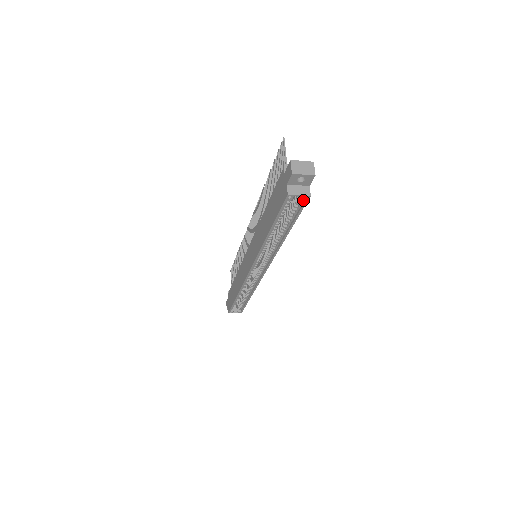
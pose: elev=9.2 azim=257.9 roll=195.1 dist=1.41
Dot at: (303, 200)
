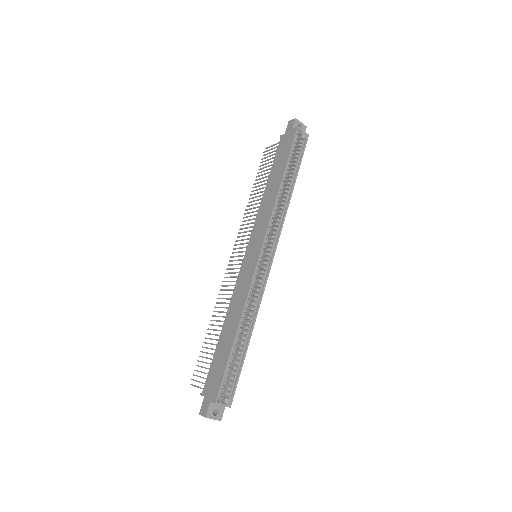
Dot at: (305, 138)
